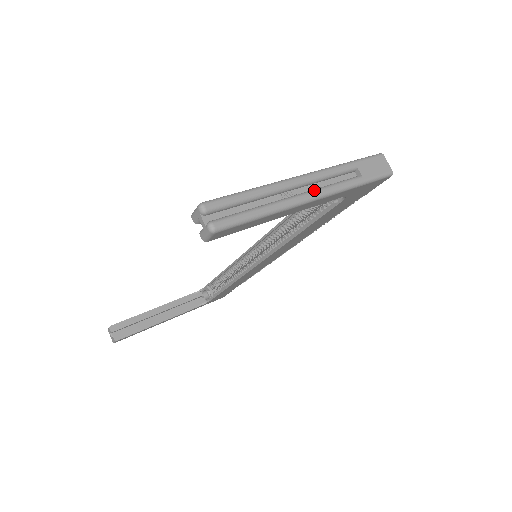
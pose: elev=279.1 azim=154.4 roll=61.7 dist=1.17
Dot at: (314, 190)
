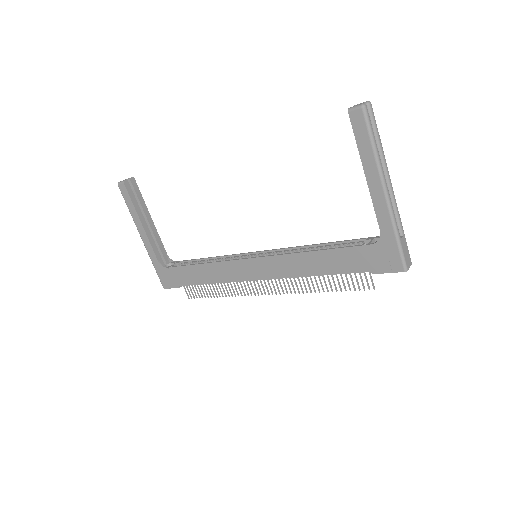
Dot at: (389, 192)
